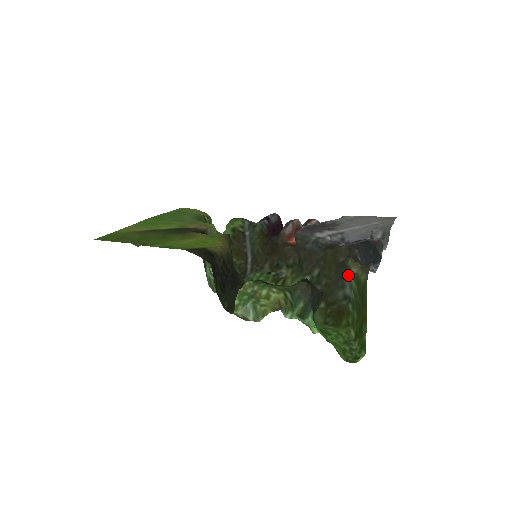
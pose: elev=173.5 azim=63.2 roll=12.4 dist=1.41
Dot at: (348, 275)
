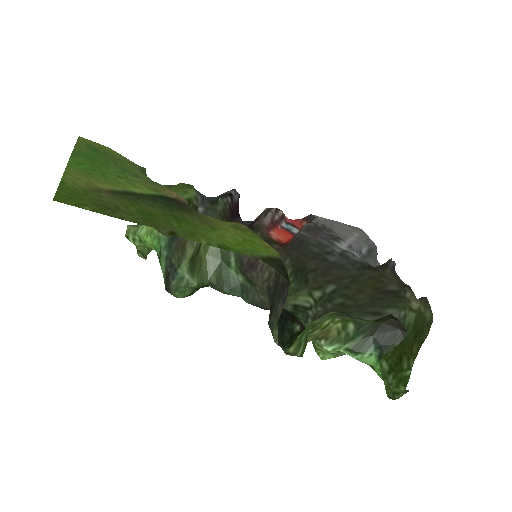
Dot at: (400, 307)
